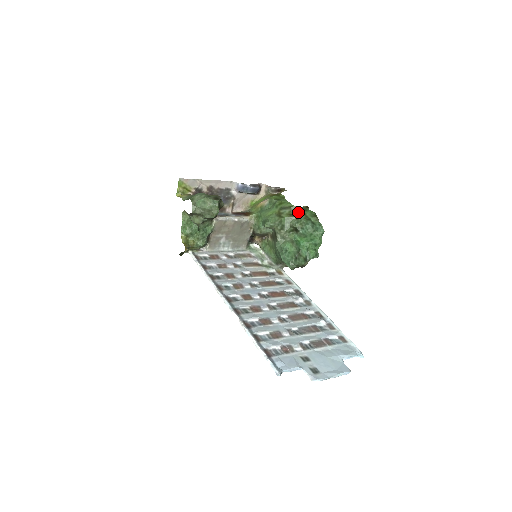
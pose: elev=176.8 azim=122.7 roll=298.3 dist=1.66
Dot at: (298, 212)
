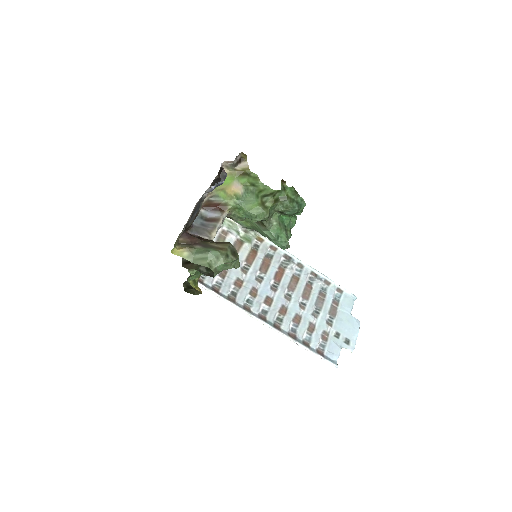
Dot at: (280, 195)
